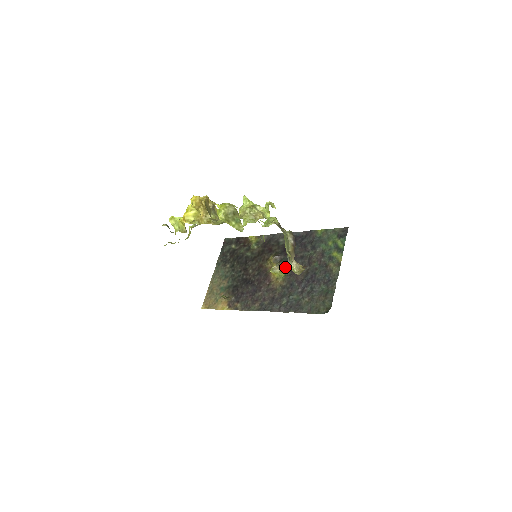
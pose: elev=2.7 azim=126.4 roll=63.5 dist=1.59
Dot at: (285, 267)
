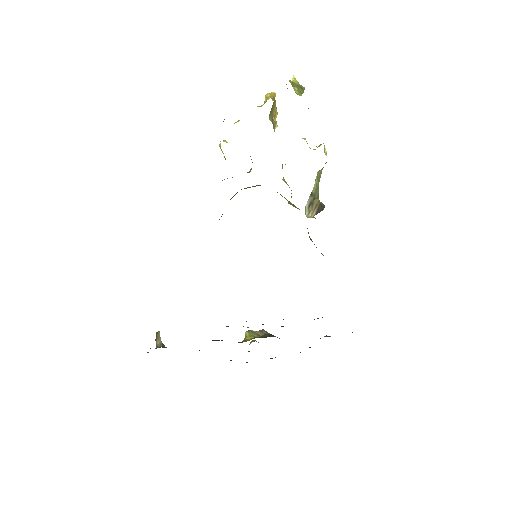
Dot at: (268, 335)
